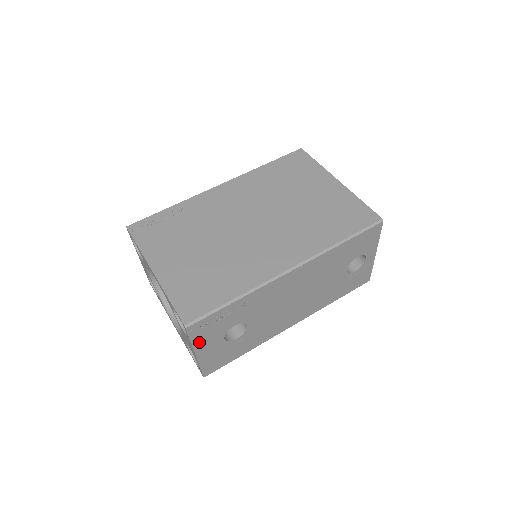
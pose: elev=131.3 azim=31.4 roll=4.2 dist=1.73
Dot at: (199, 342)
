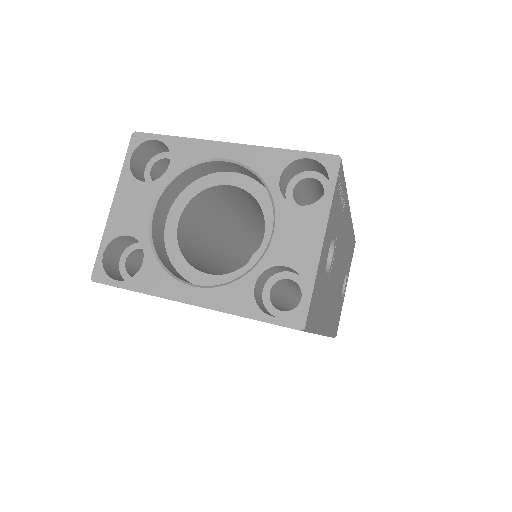
Dot at: (330, 215)
